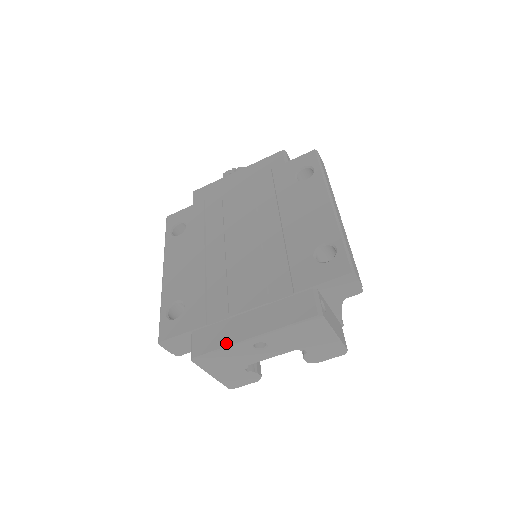
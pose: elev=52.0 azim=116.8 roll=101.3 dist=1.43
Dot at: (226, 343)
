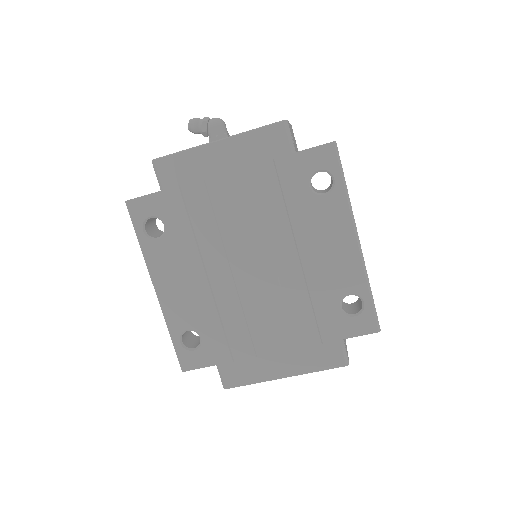
Dot at: (259, 380)
